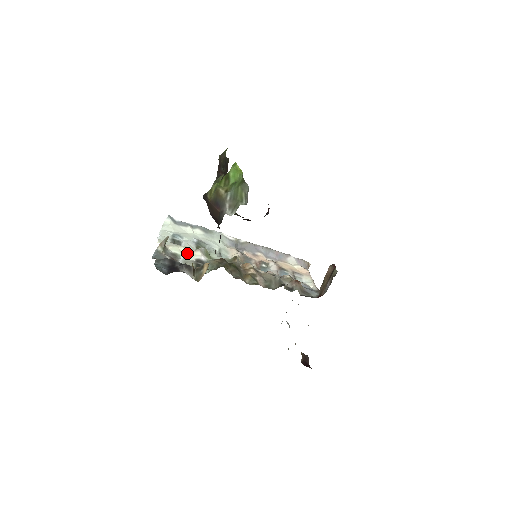
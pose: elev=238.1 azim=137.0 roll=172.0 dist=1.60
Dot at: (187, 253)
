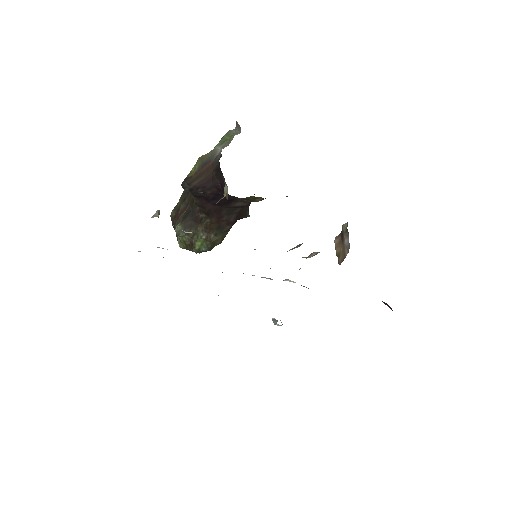
Dot at: (185, 232)
